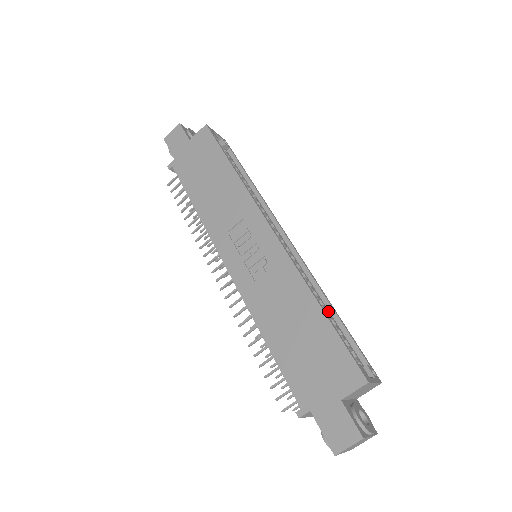
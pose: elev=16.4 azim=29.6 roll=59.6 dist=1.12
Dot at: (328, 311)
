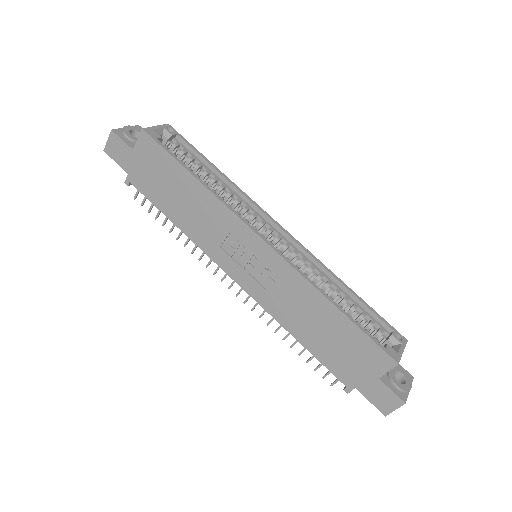
Dot at: (342, 291)
